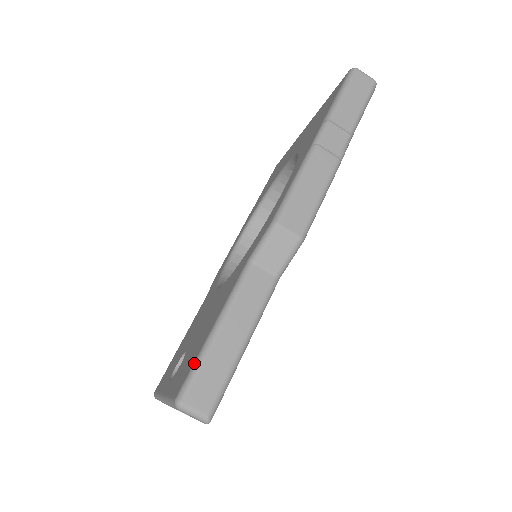
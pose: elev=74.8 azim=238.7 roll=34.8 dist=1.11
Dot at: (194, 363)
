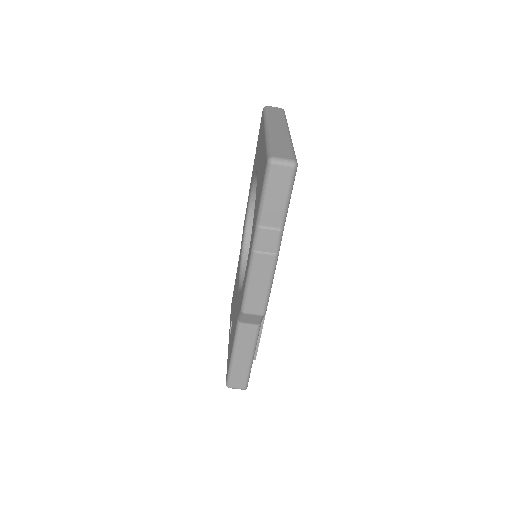
Dot at: (228, 371)
